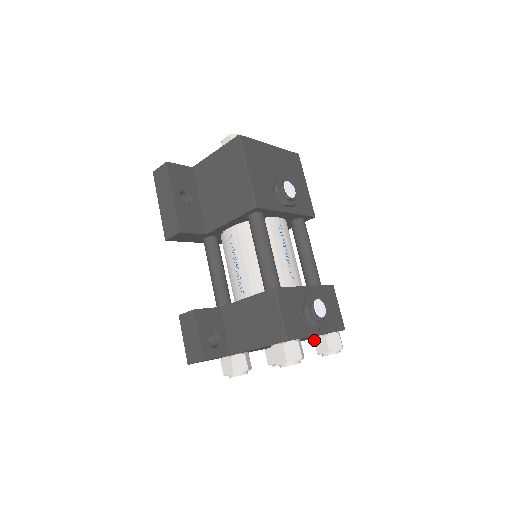
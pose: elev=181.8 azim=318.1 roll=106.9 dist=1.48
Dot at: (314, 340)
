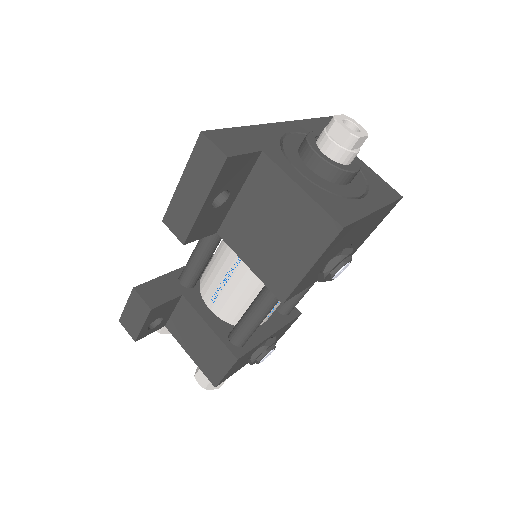
Dot at: occluded
